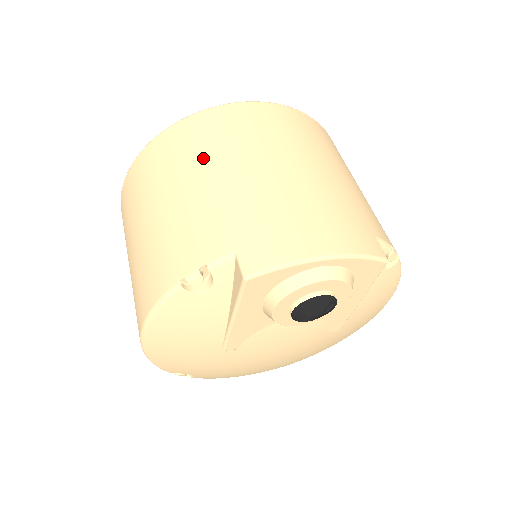
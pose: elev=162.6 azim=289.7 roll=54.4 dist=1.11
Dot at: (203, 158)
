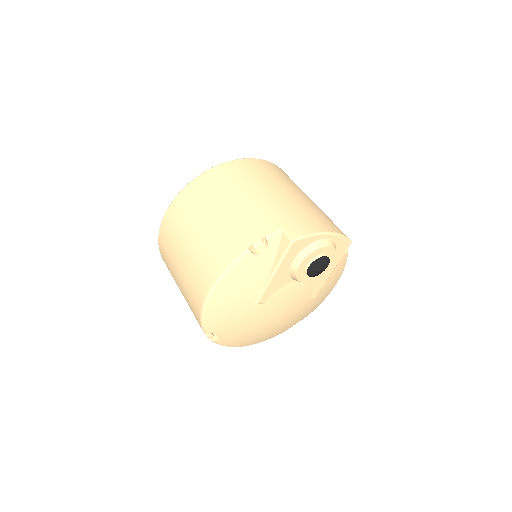
Dot at: (243, 185)
